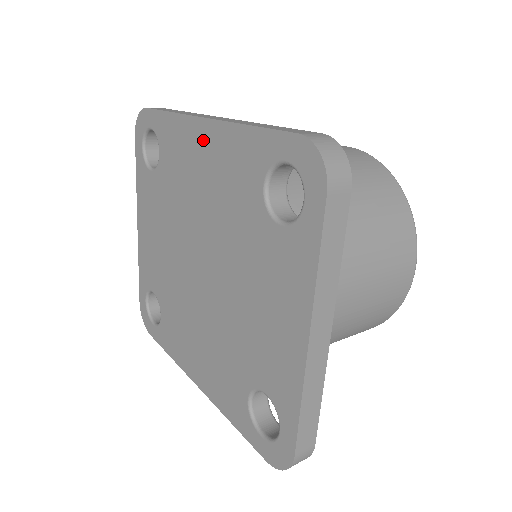
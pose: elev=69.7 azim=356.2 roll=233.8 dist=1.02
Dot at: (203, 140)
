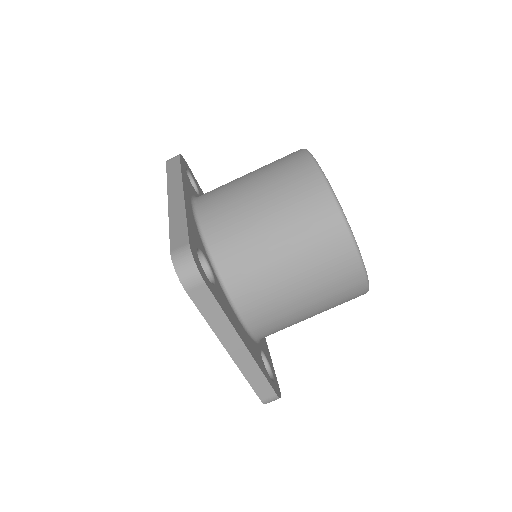
Dot at: occluded
